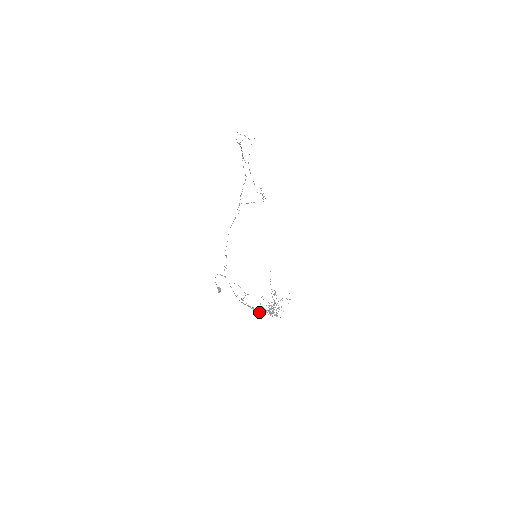
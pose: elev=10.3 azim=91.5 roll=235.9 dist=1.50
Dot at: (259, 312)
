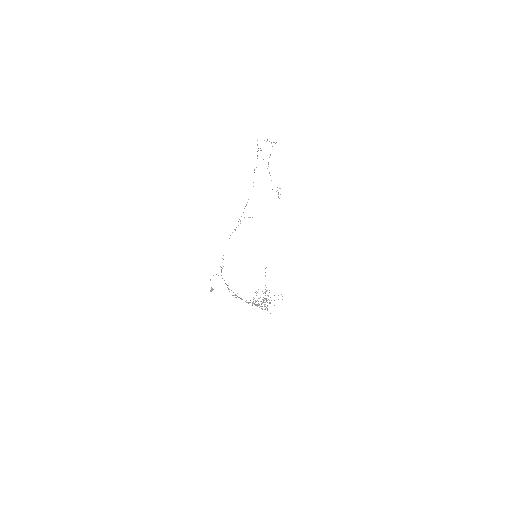
Dot at: occluded
